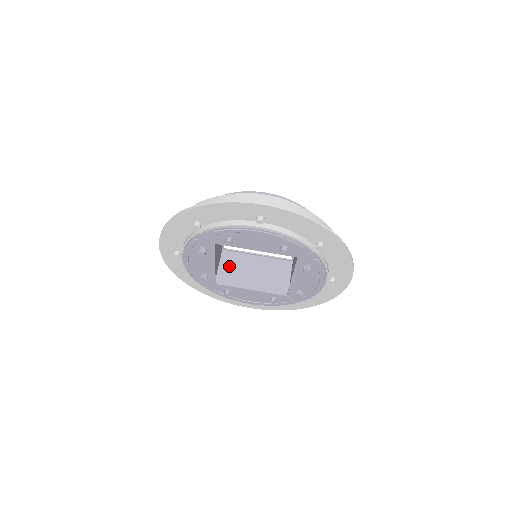
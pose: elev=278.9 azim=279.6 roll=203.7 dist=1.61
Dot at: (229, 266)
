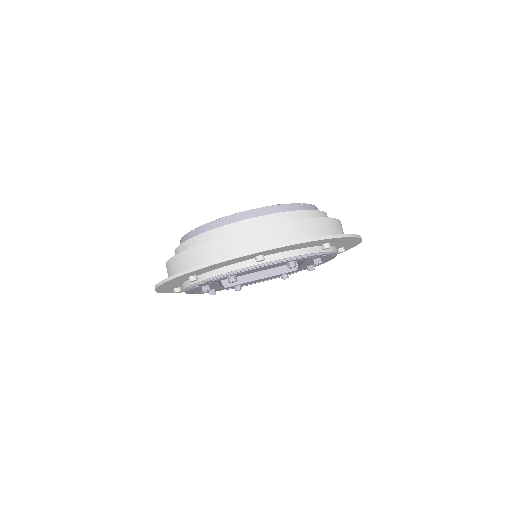
Dot at: occluded
